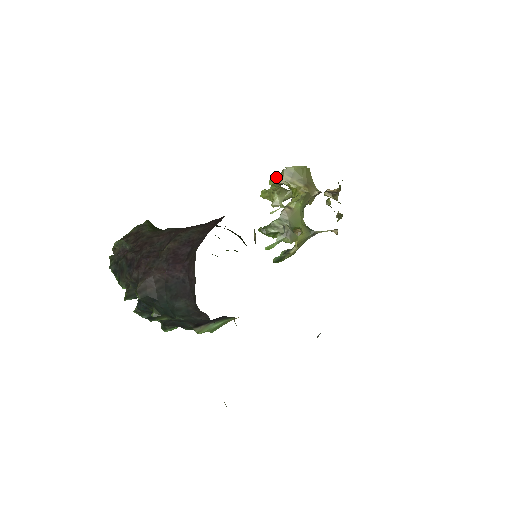
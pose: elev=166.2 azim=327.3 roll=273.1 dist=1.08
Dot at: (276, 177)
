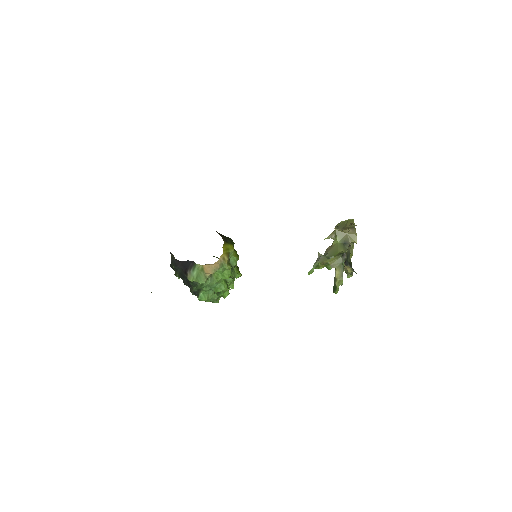
Dot at: (330, 234)
